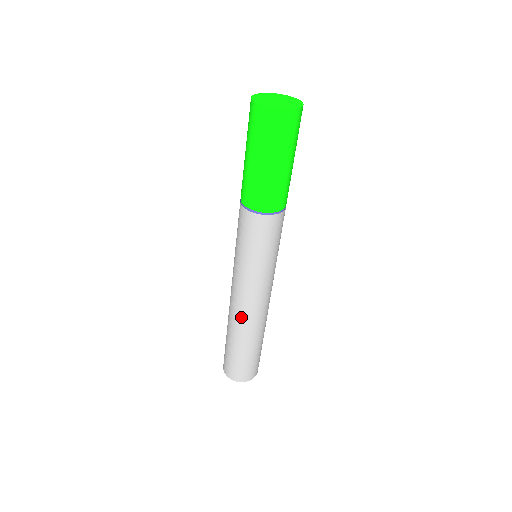
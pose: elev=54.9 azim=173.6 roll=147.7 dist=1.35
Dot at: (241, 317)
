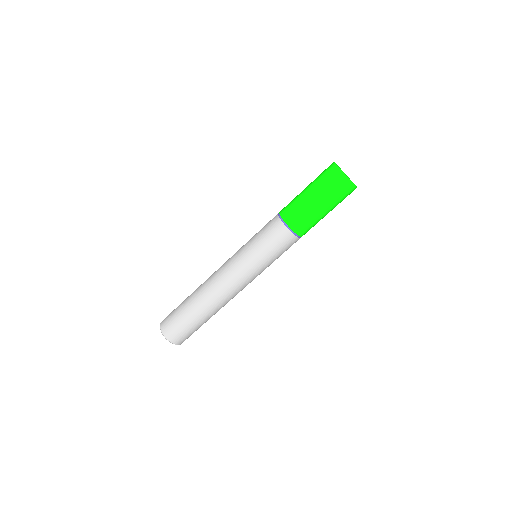
Dot at: (214, 288)
